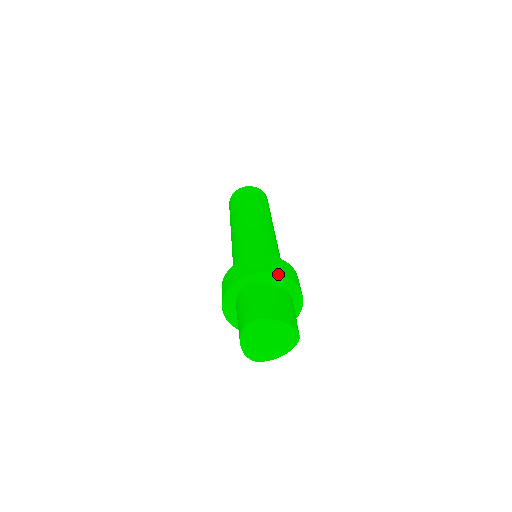
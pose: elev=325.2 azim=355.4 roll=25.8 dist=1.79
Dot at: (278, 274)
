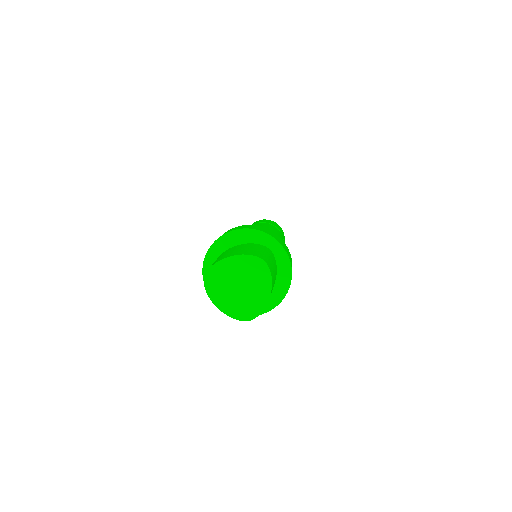
Dot at: (230, 232)
